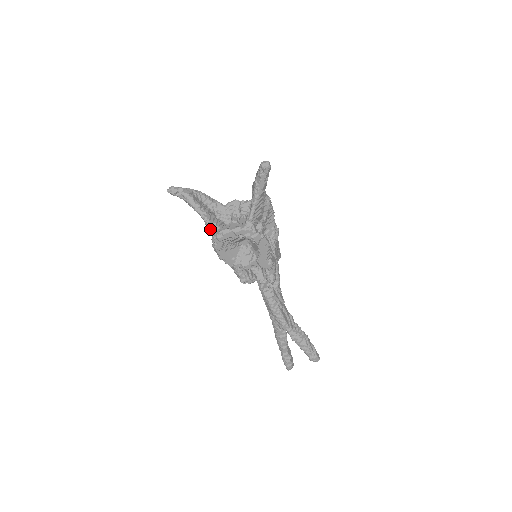
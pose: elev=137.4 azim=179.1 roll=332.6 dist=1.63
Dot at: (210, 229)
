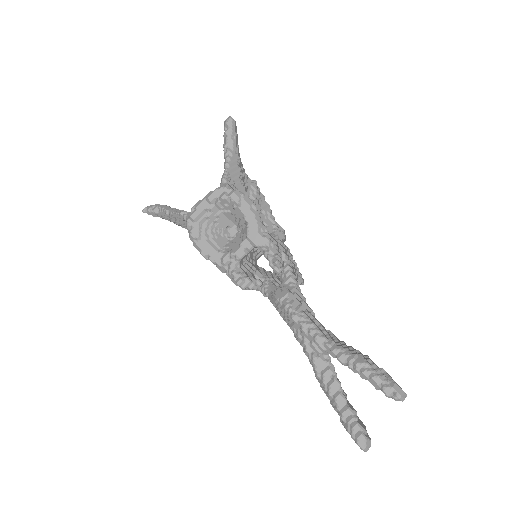
Dot at: (184, 217)
